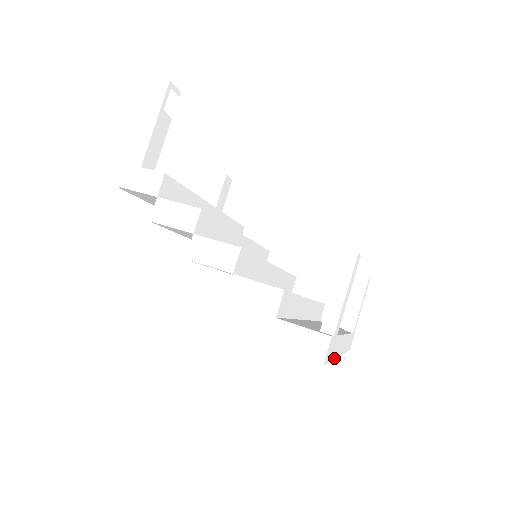
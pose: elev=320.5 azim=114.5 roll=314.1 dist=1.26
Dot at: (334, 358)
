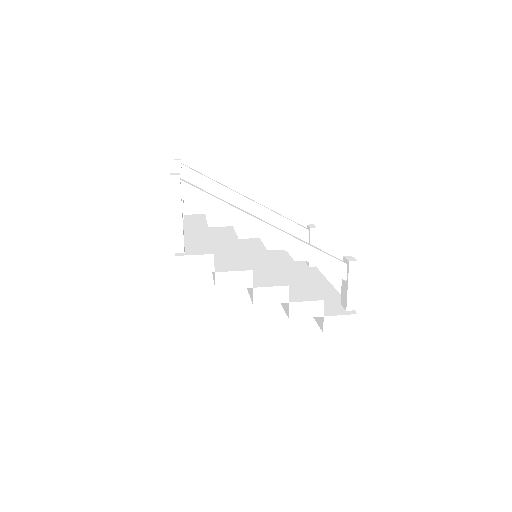
Dot at: occluded
